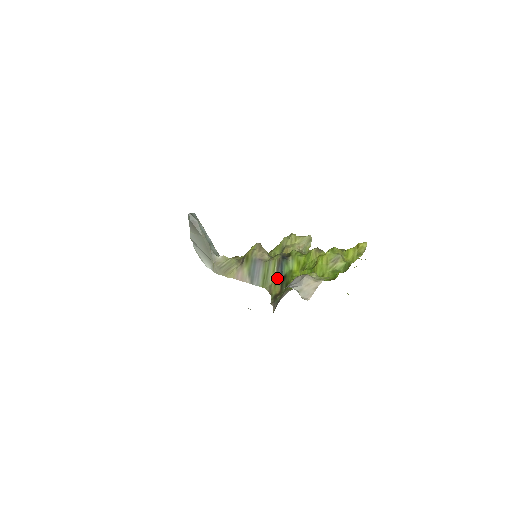
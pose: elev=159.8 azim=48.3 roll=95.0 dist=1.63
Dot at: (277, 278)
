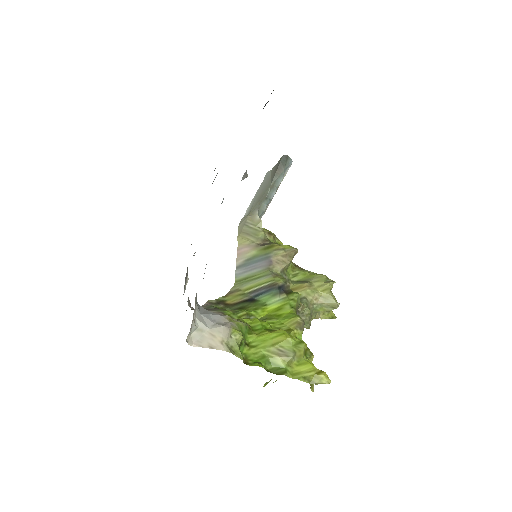
Dot at: (250, 293)
